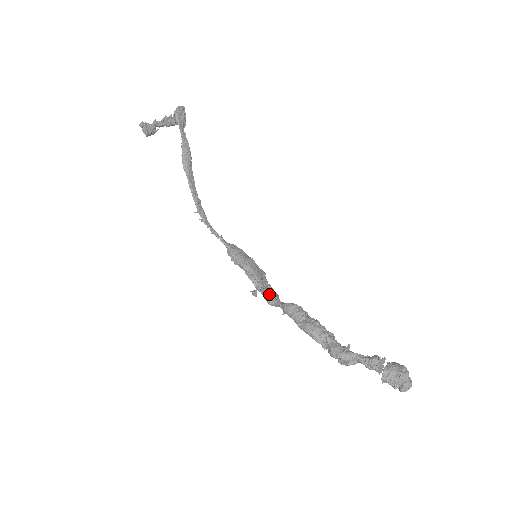
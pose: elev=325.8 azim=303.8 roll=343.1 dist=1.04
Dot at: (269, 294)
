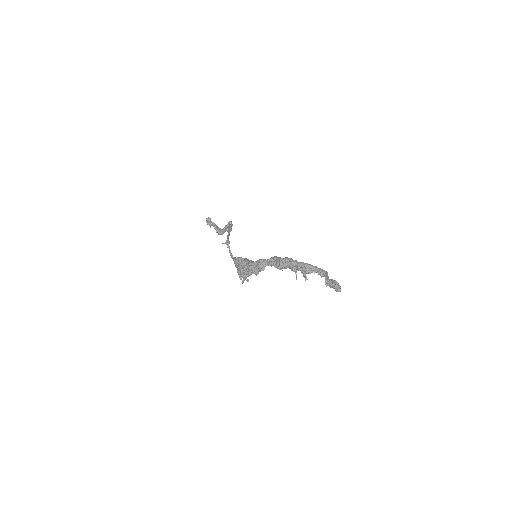
Dot at: occluded
